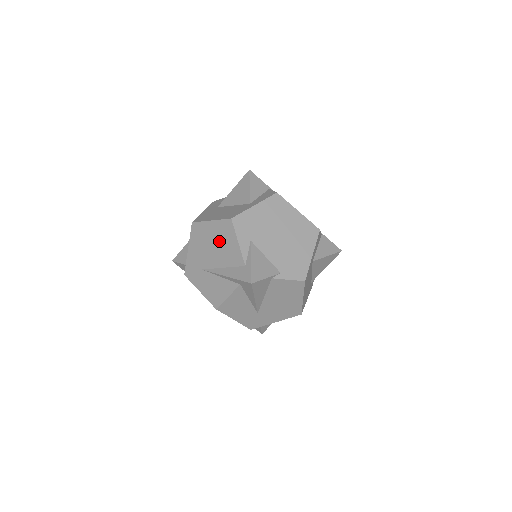
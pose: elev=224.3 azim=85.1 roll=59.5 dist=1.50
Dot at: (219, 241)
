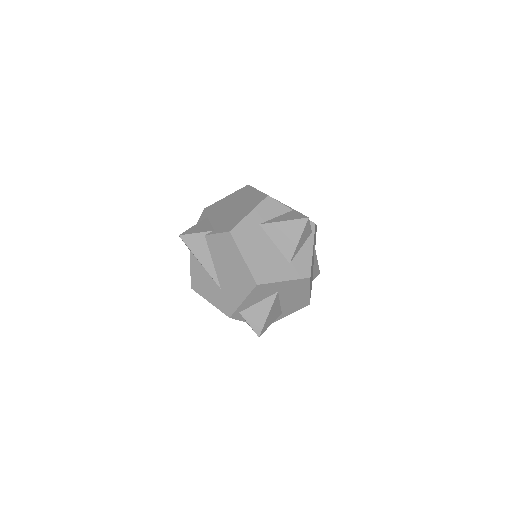
Dot at: occluded
